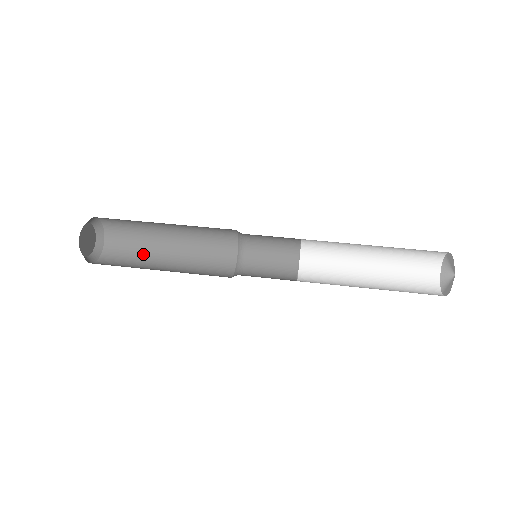
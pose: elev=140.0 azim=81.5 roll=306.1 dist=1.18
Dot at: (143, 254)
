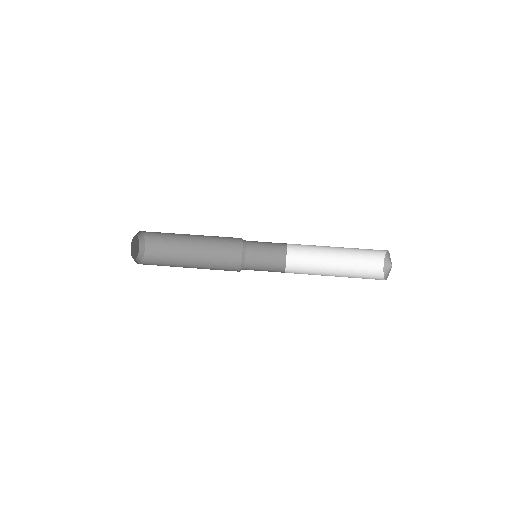
Dot at: (172, 264)
